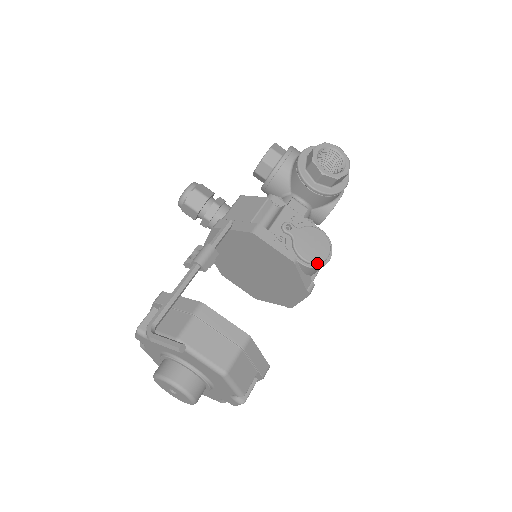
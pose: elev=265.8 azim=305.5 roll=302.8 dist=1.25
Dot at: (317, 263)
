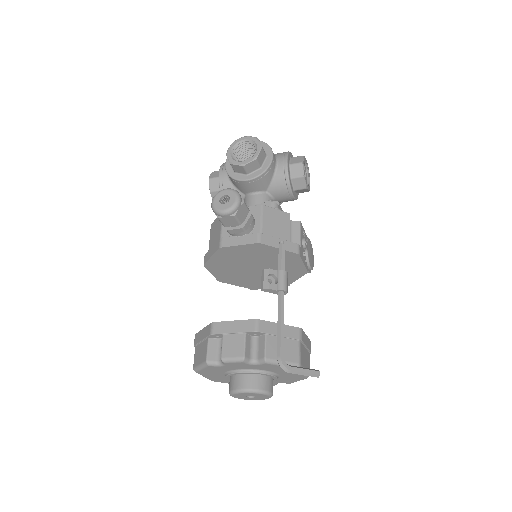
Dot at: occluded
